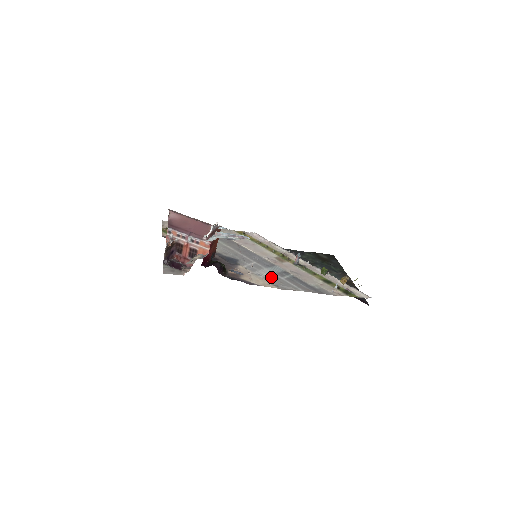
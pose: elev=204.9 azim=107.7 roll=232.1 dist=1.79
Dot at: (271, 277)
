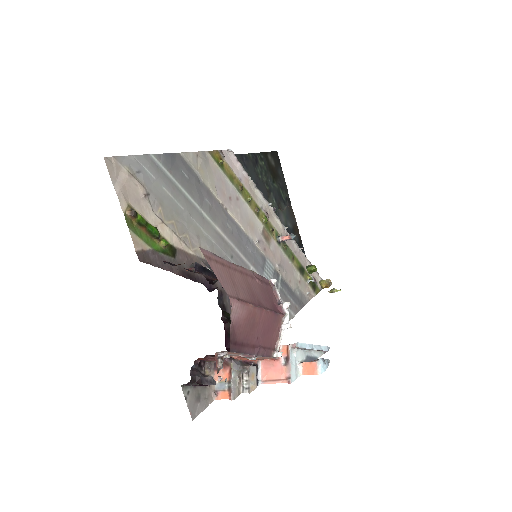
Dot at: occluded
